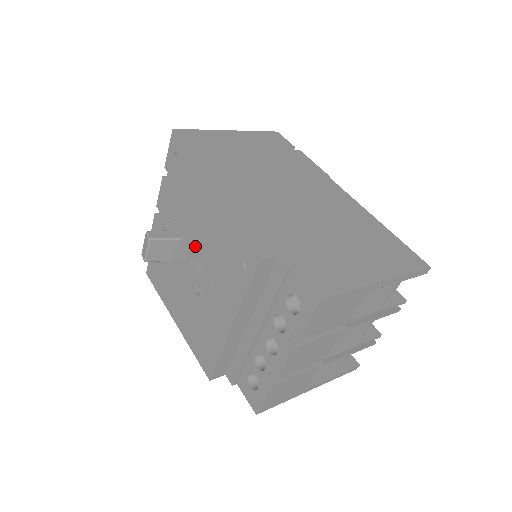
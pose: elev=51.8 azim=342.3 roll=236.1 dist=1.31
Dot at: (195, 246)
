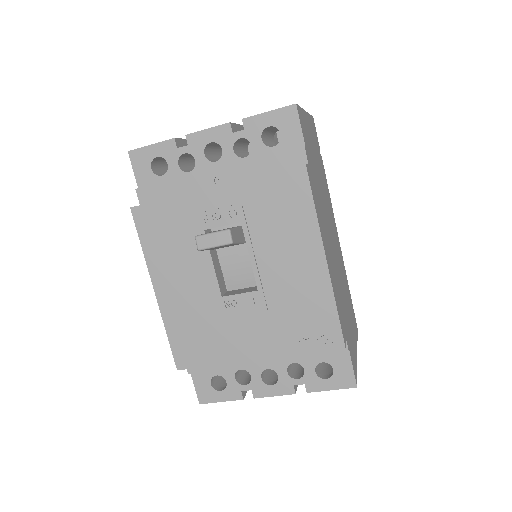
Dot at: (263, 268)
